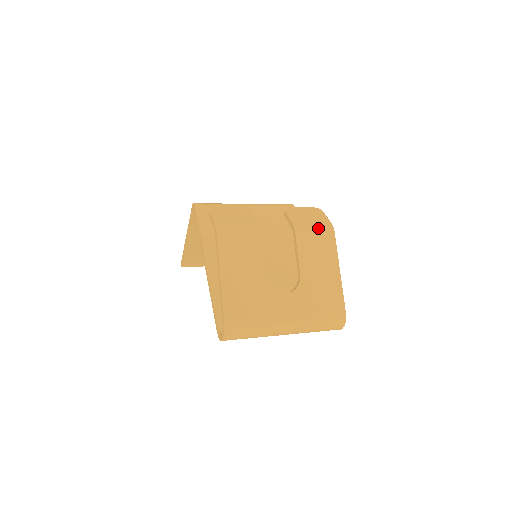
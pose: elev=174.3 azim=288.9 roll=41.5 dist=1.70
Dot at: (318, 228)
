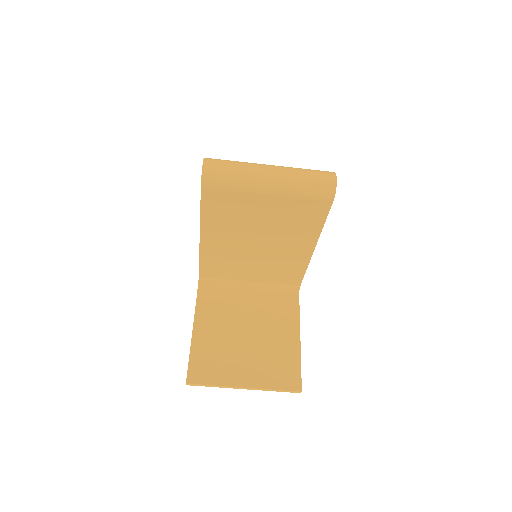
Dot at: occluded
